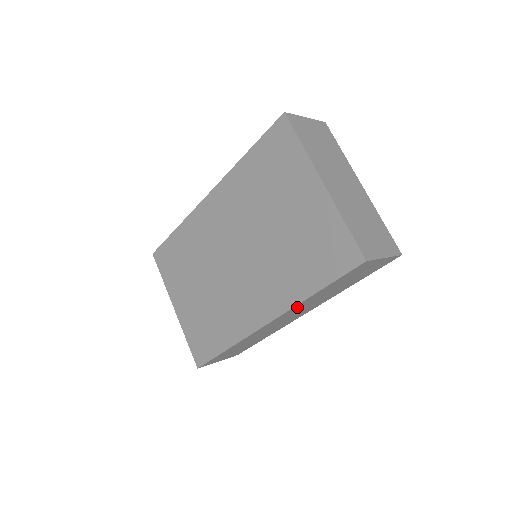
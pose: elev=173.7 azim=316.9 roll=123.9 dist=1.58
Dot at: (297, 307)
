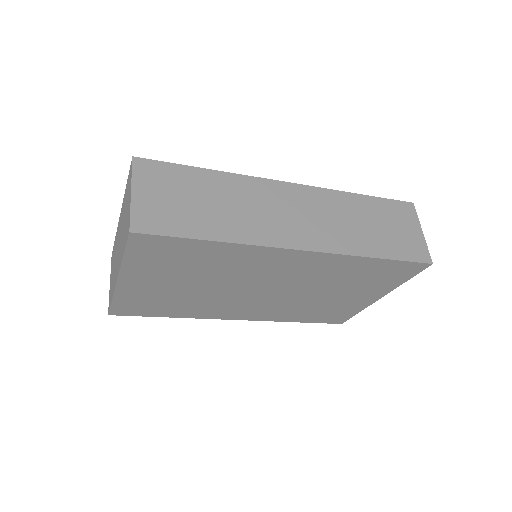
Dot at: occluded
